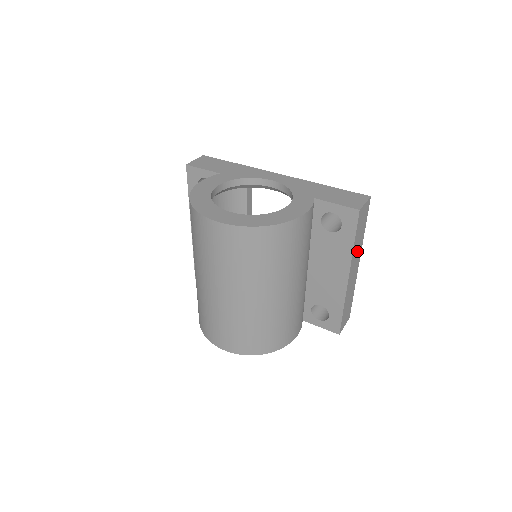
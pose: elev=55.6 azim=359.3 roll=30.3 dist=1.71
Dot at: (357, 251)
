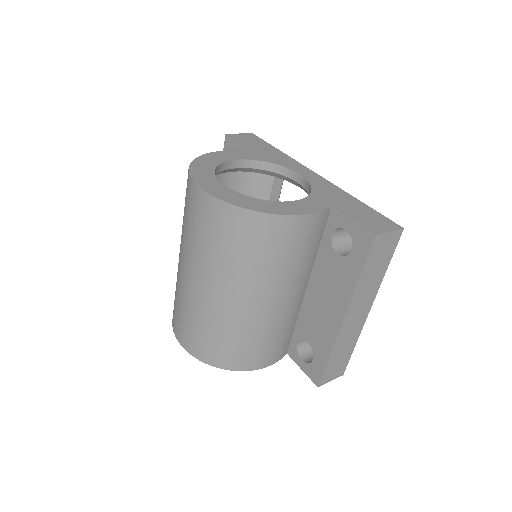
Dot at: (366, 291)
